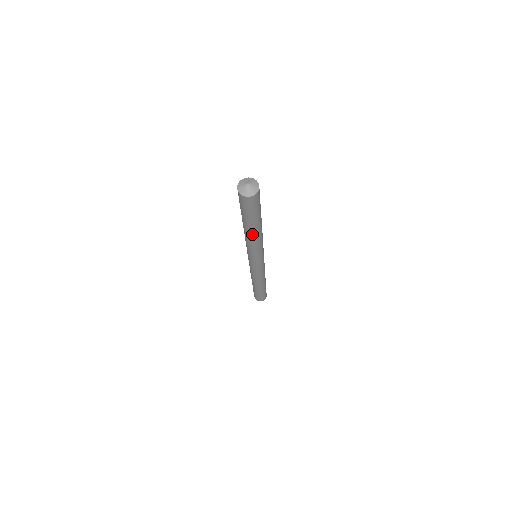
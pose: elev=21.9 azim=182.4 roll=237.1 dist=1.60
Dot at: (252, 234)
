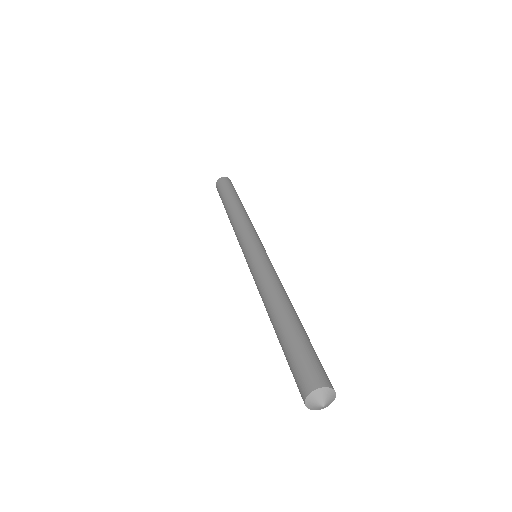
Dot at: occluded
